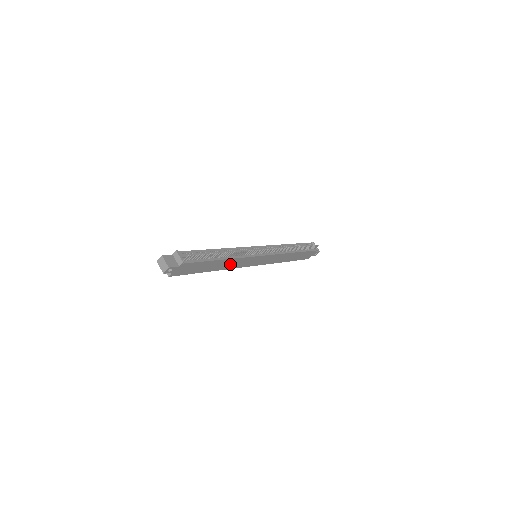
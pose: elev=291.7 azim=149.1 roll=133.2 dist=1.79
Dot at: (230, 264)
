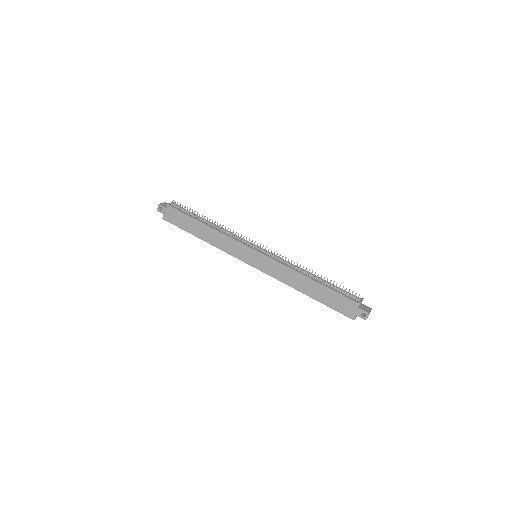
Dot at: (218, 240)
